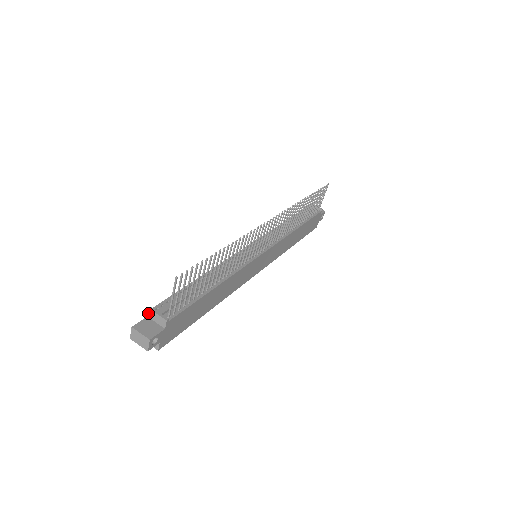
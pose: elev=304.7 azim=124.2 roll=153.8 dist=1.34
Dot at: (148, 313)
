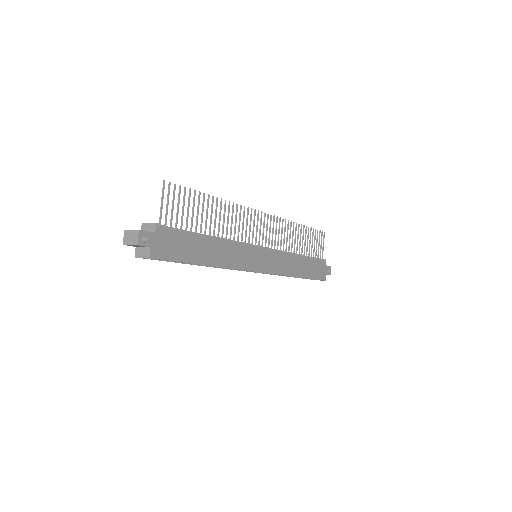
Dot at: (141, 228)
